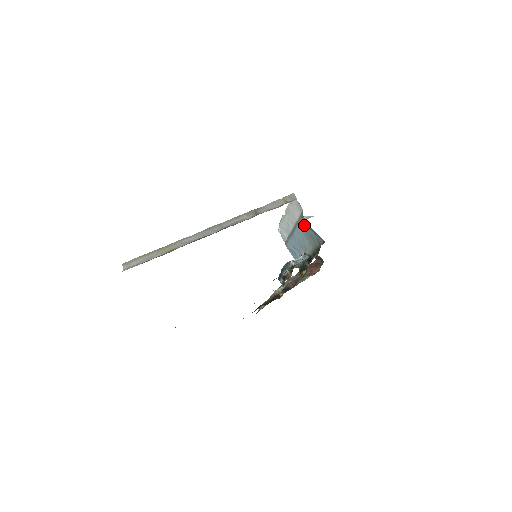
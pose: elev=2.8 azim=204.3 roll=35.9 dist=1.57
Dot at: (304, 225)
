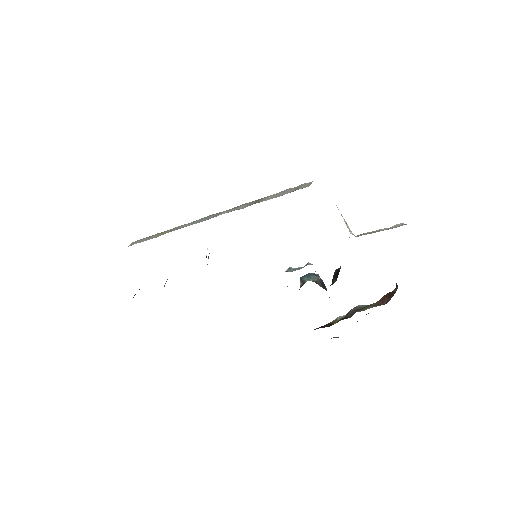
Dot at: occluded
